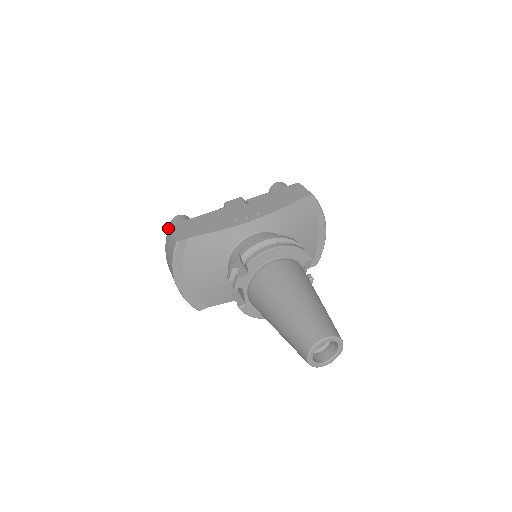
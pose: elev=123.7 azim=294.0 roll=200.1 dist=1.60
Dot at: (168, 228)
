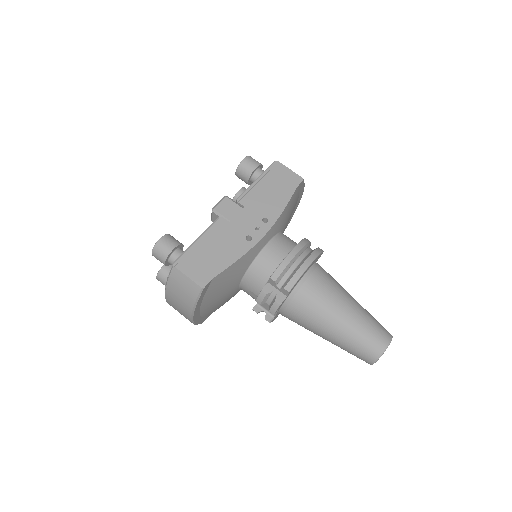
Dot at: (172, 268)
